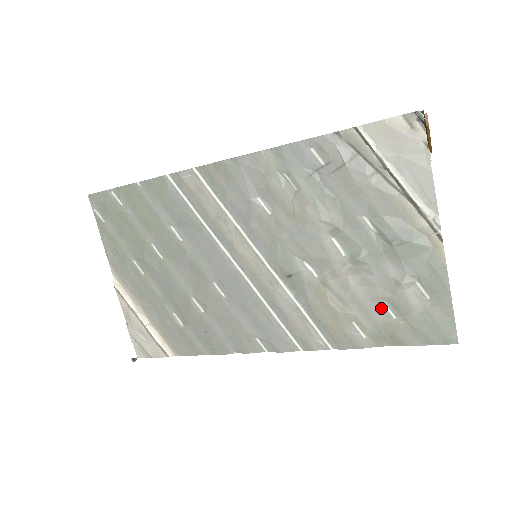
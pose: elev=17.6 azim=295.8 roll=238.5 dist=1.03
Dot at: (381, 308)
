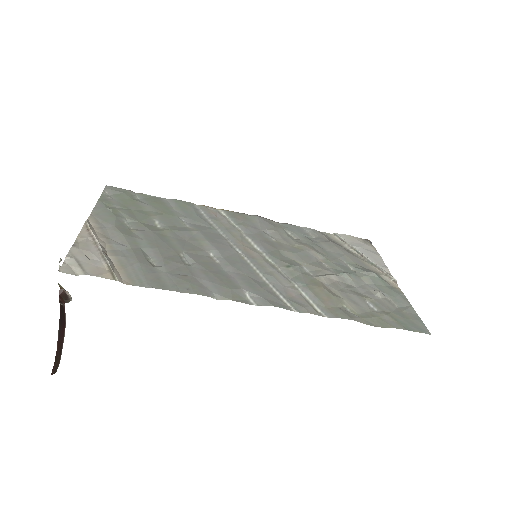
Dot at: (365, 303)
